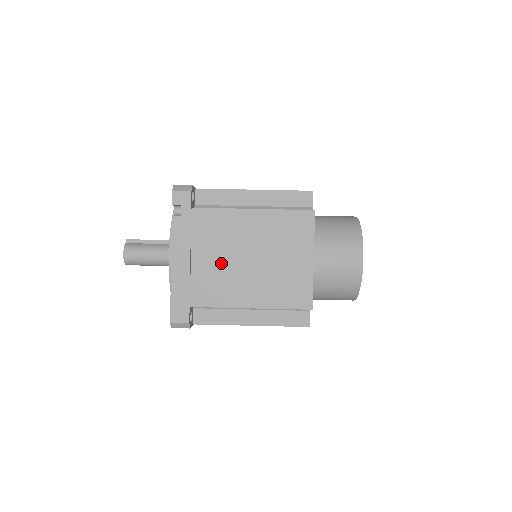
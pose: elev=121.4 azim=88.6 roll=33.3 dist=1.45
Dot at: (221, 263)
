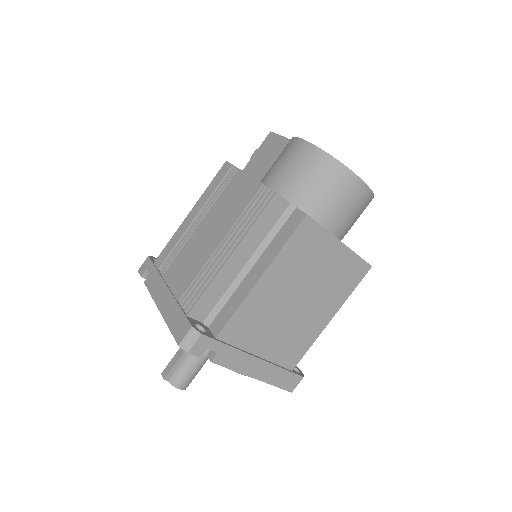
Dot at: (281, 330)
